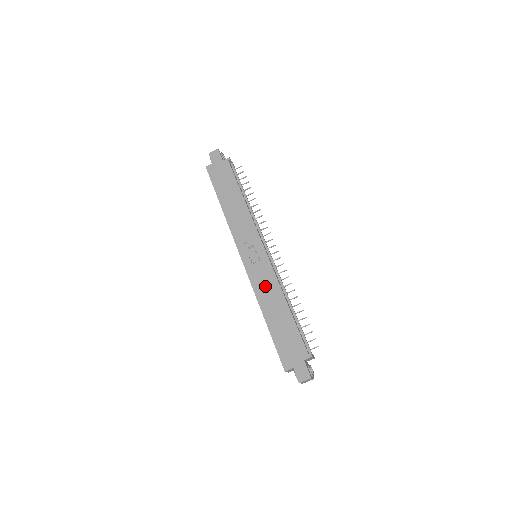
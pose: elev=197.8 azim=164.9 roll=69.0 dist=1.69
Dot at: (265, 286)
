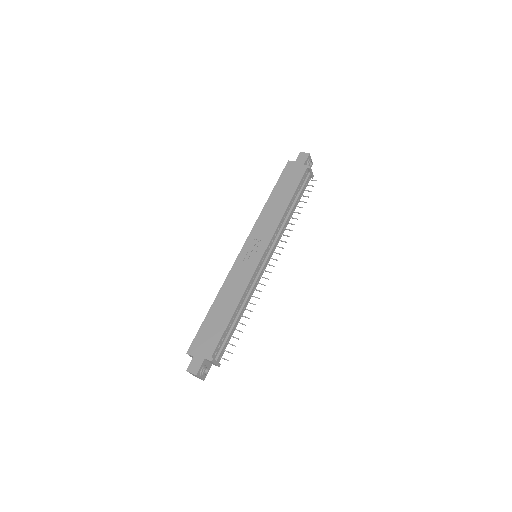
Dot at: (236, 282)
